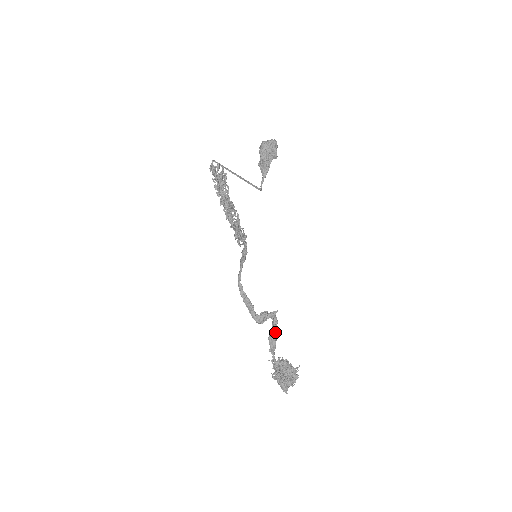
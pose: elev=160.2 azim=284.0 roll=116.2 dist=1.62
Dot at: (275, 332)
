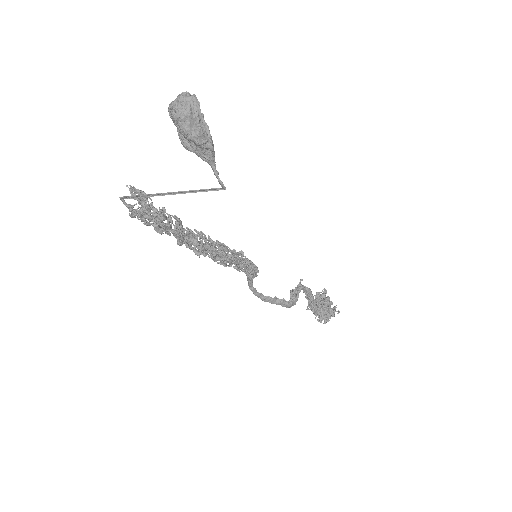
Dot at: (313, 299)
